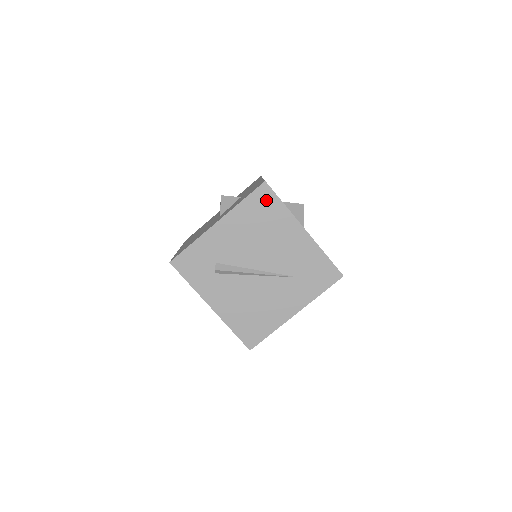
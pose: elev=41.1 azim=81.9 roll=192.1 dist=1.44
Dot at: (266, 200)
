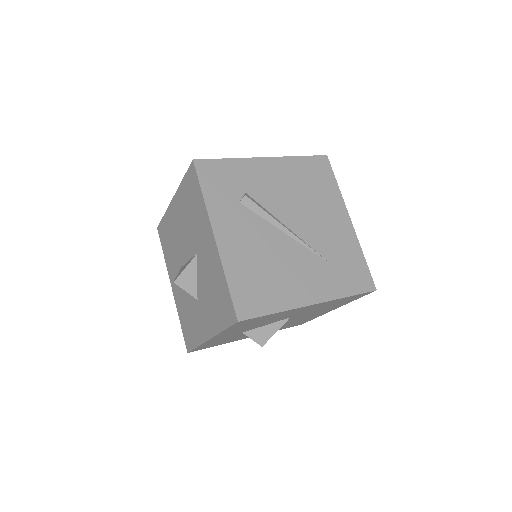
Dot at: (322, 170)
